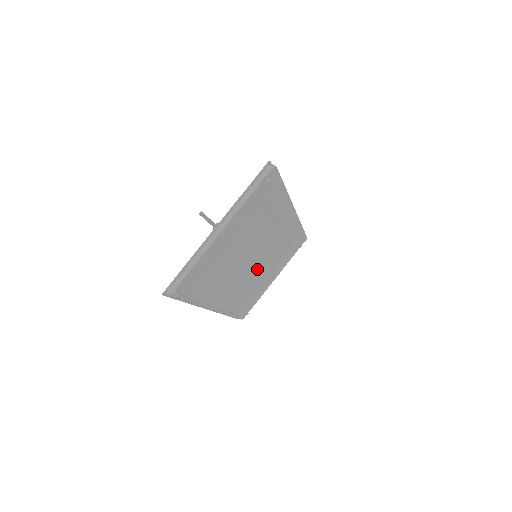
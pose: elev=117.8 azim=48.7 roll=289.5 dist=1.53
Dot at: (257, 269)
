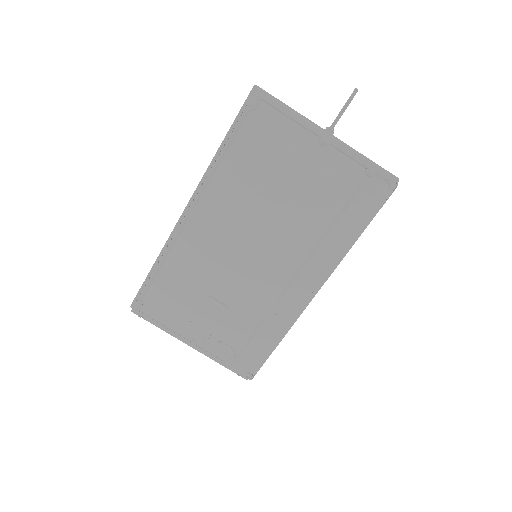
Dot at: (230, 275)
